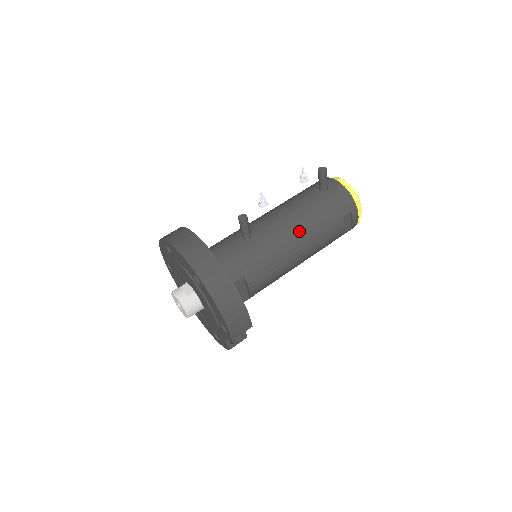
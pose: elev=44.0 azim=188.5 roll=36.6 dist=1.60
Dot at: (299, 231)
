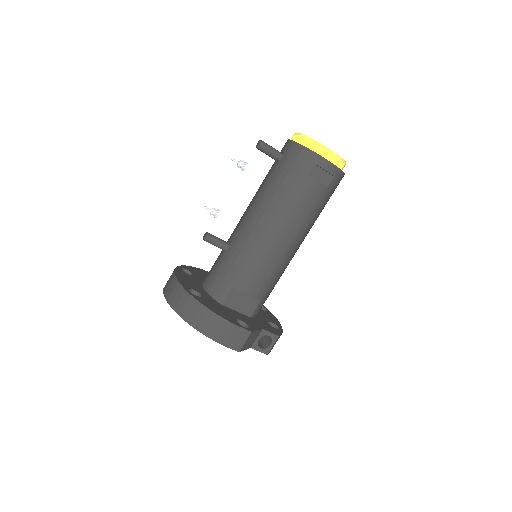
Dot at: (265, 217)
